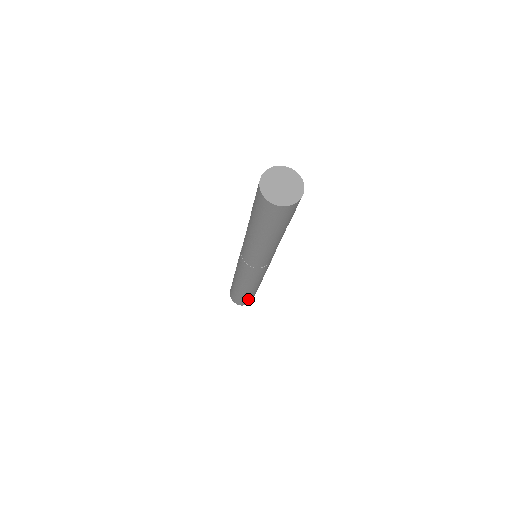
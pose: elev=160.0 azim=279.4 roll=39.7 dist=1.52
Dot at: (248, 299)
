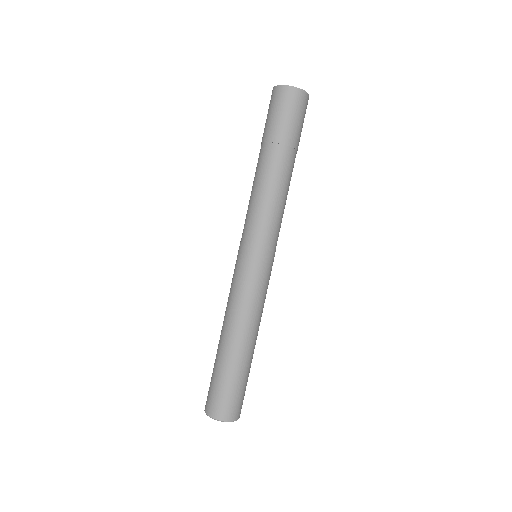
Dot at: (240, 389)
